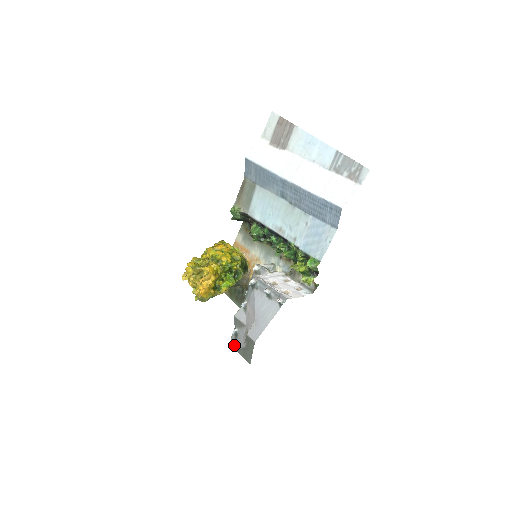
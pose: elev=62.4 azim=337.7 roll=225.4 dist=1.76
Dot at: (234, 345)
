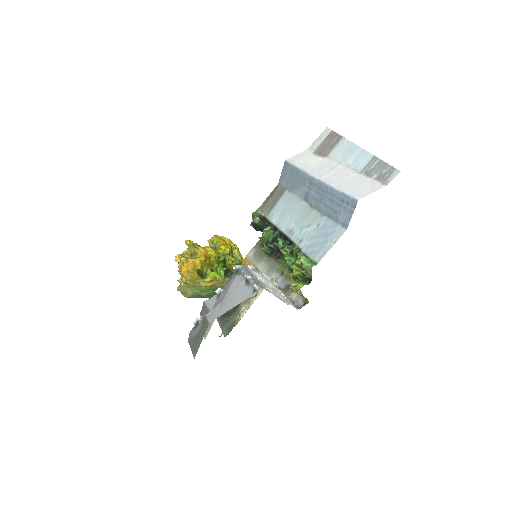
Dot at: (189, 336)
